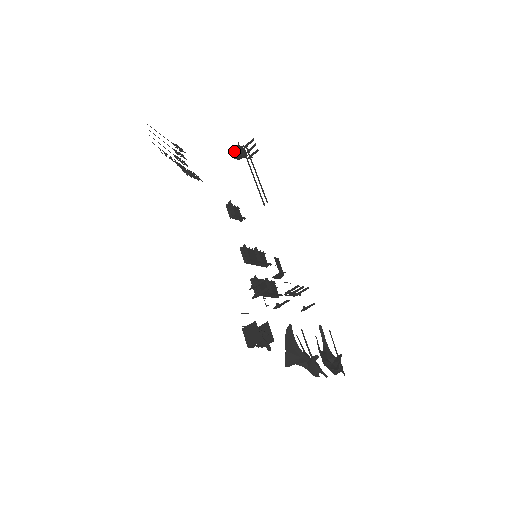
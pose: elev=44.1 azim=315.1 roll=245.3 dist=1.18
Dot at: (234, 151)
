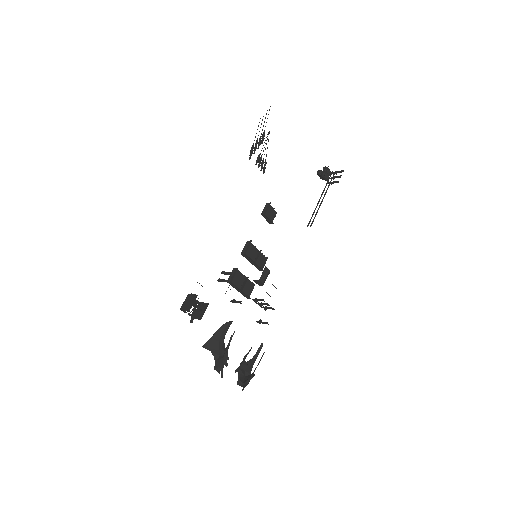
Dot at: occluded
